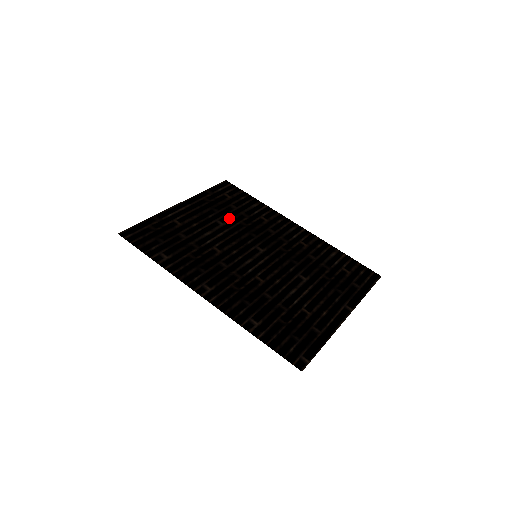
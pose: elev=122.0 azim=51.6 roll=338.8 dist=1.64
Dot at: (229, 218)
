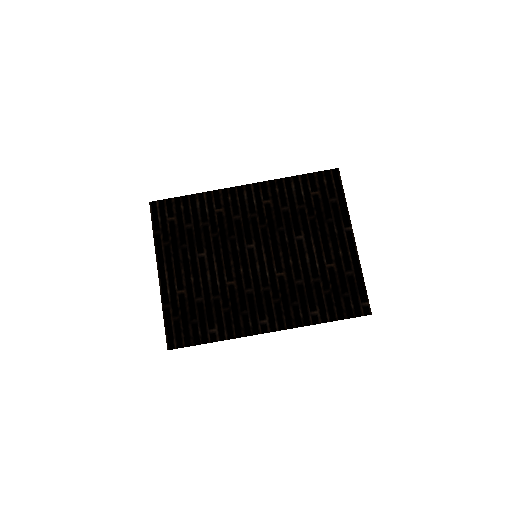
Dot at: (201, 242)
